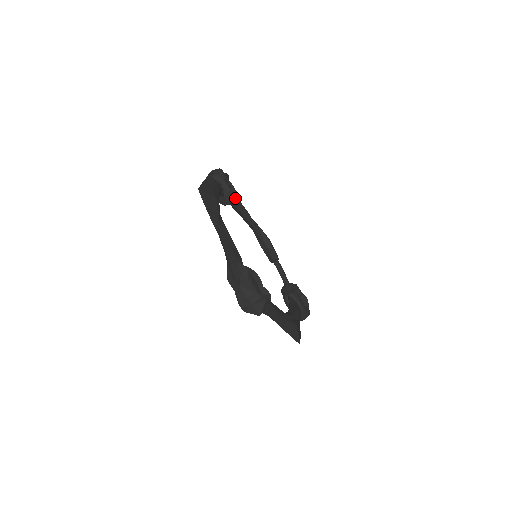
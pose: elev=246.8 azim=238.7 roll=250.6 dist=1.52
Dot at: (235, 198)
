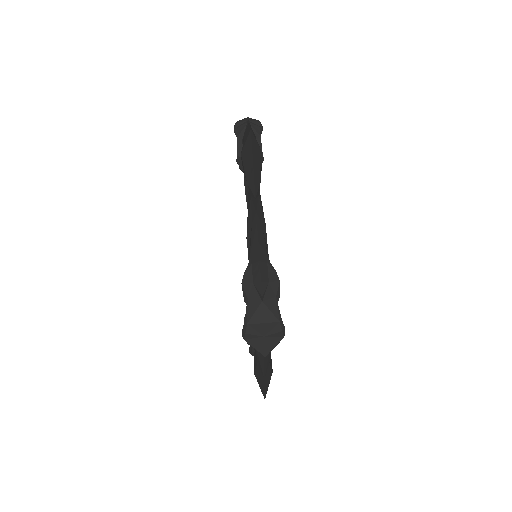
Dot at: occluded
